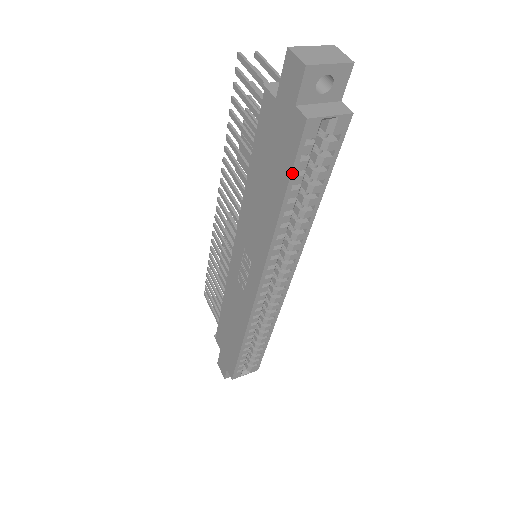
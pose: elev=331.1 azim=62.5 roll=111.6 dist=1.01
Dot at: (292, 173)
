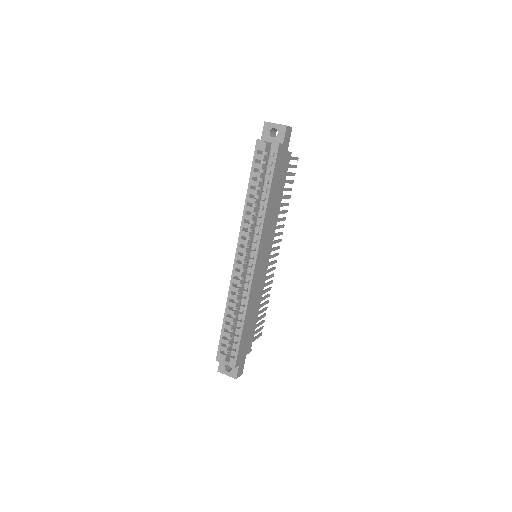
Dot at: (252, 168)
